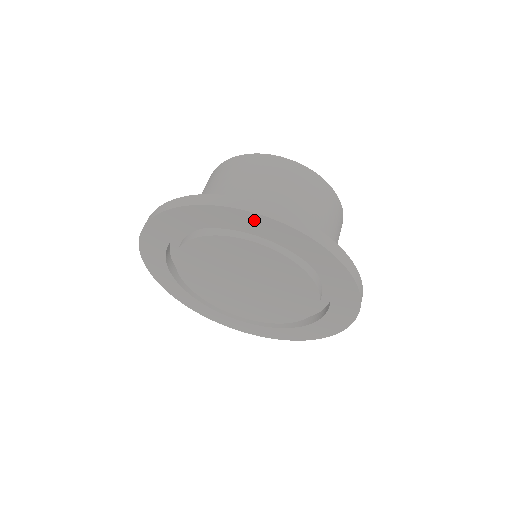
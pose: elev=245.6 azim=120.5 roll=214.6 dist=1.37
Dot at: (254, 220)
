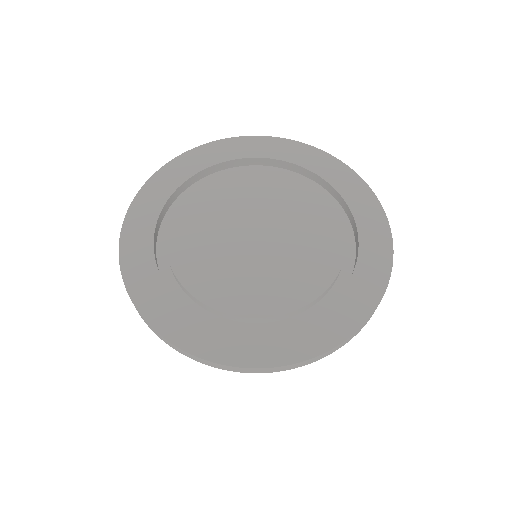
Dot at: (280, 145)
